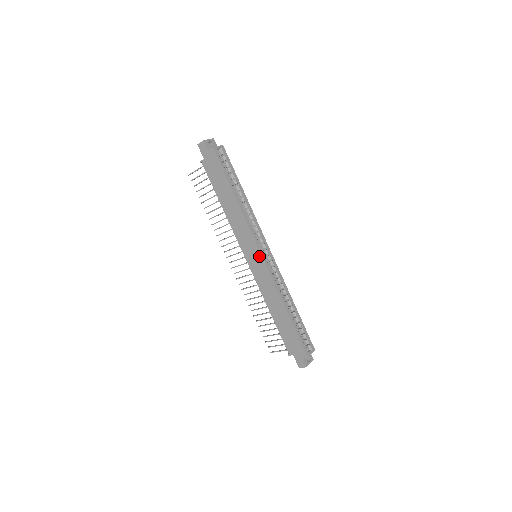
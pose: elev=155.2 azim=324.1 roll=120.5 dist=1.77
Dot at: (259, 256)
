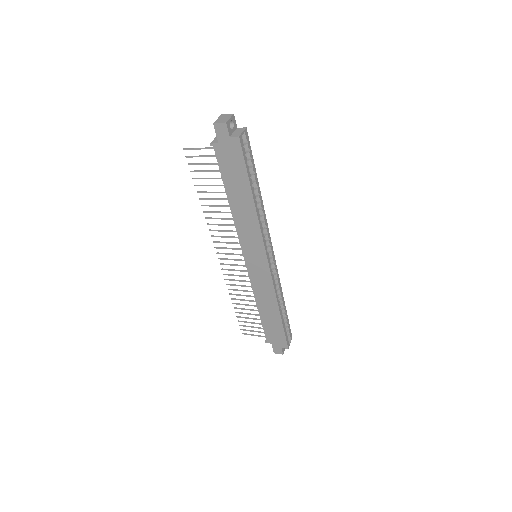
Dot at: (264, 262)
